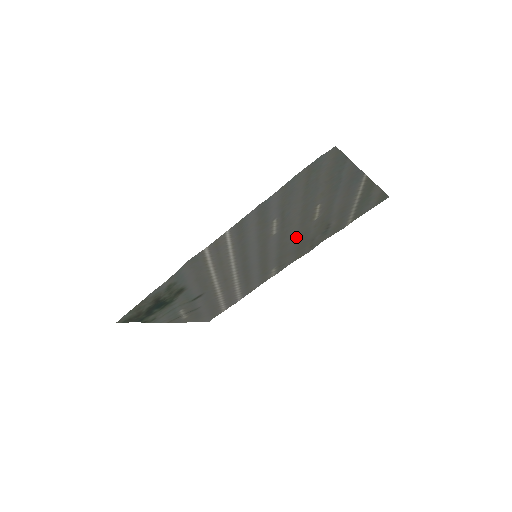
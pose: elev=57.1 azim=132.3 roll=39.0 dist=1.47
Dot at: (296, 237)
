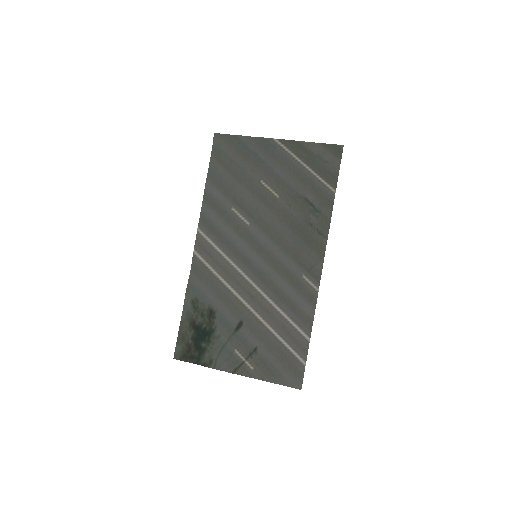
Dot at: (282, 224)
